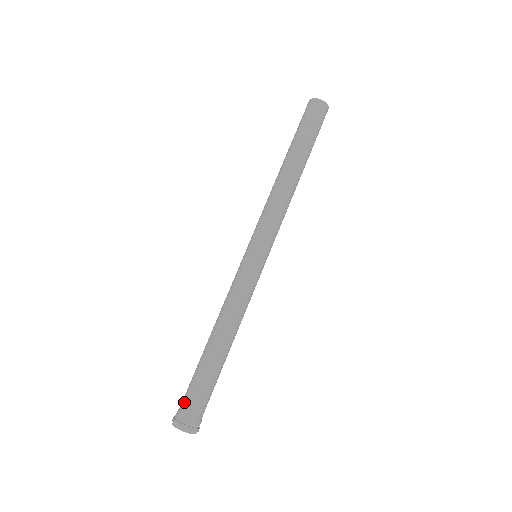
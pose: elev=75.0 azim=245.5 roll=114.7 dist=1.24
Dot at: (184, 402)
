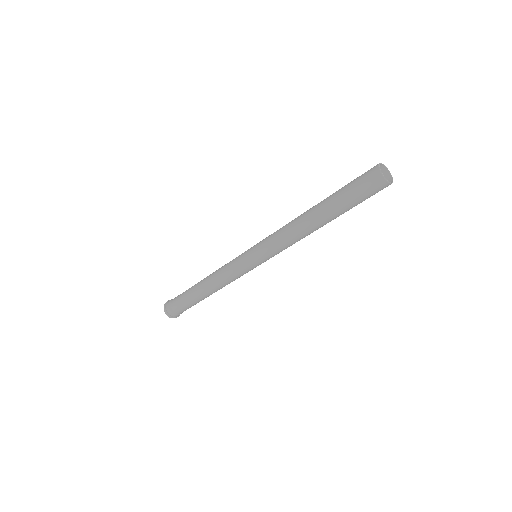
Dot at: (173, 302)
